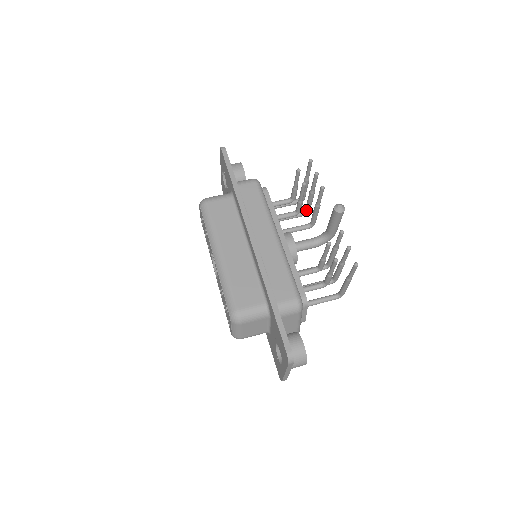
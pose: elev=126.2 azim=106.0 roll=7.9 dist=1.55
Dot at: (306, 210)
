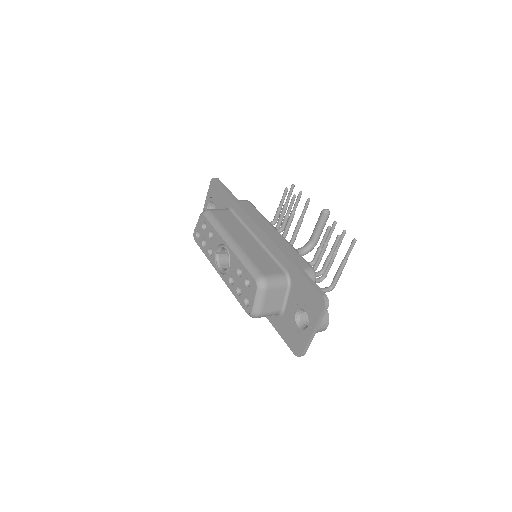
Dot at: (284, 234)
